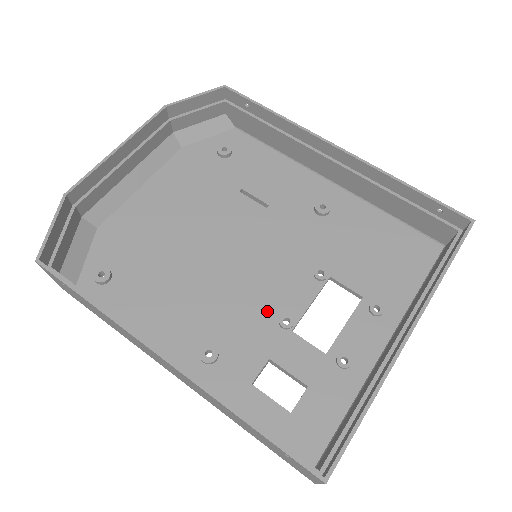
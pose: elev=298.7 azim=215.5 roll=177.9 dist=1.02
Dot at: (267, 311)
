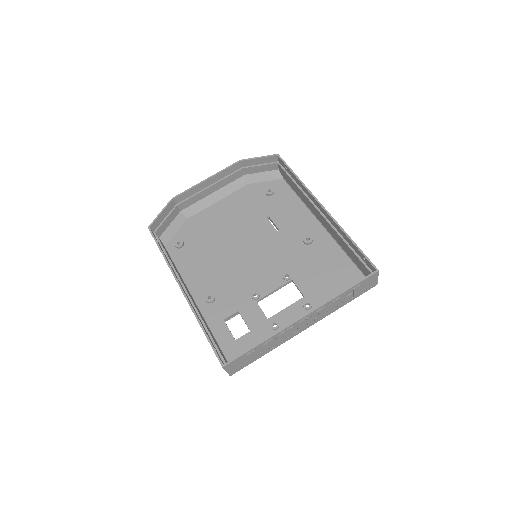
Dot at: (249, 287)
